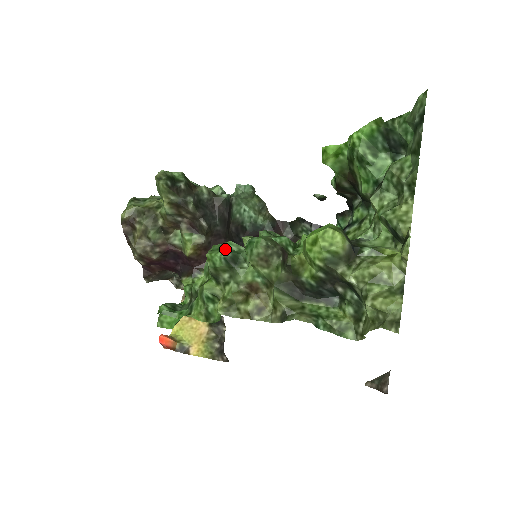
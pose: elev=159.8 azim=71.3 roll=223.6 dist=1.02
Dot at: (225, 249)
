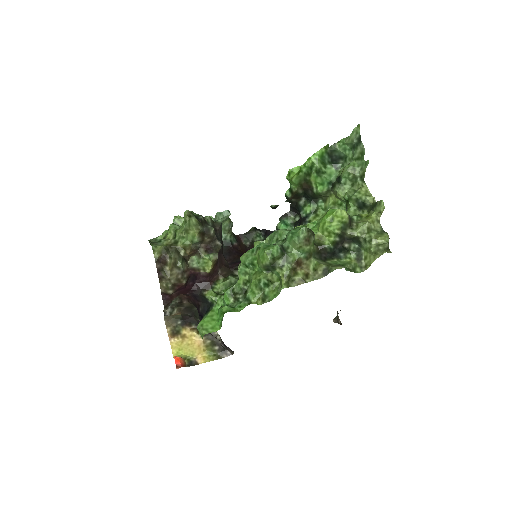
Dot at: (274, 244)
